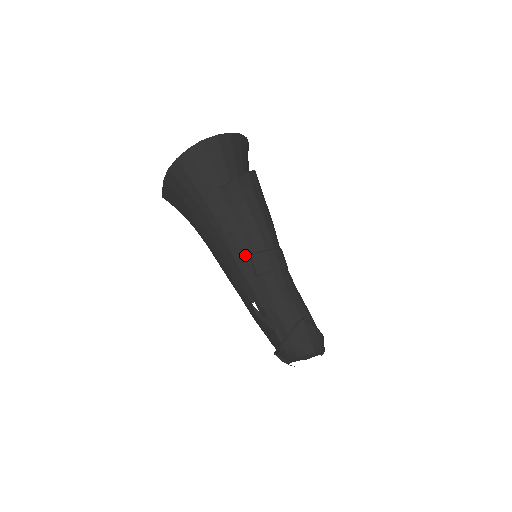
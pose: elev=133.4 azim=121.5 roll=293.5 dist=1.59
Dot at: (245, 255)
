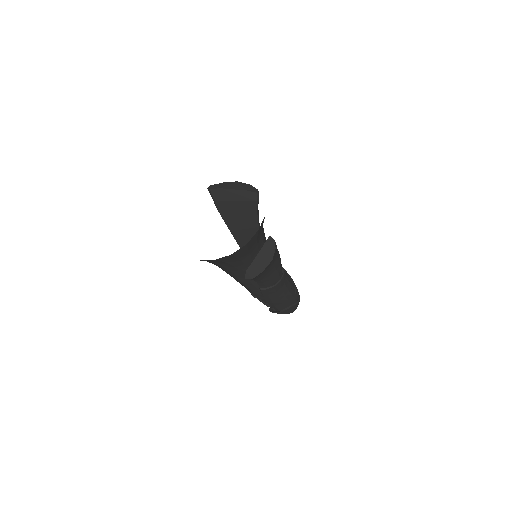
Dot at: (255, 286)
